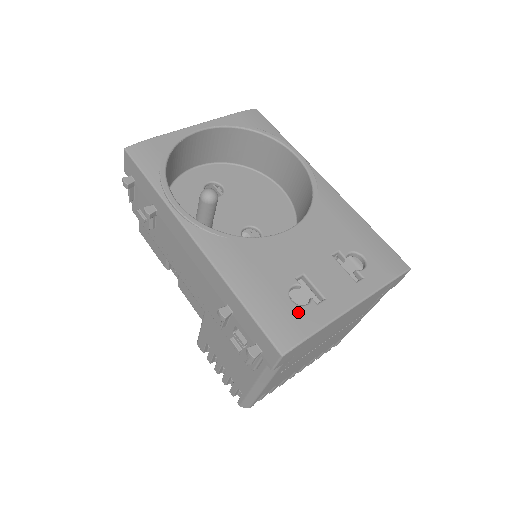
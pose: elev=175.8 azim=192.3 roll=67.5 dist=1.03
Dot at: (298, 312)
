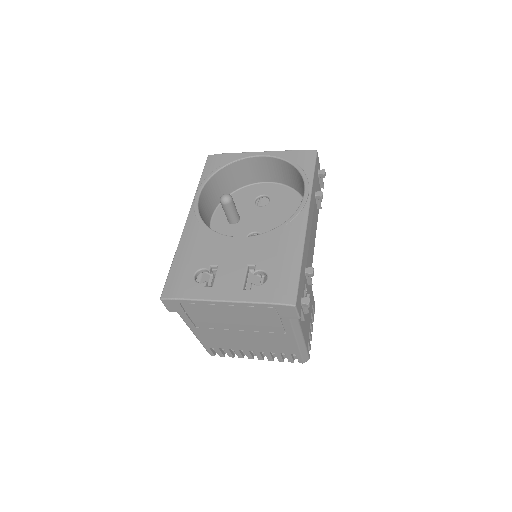
Dot at: (190, 283)
